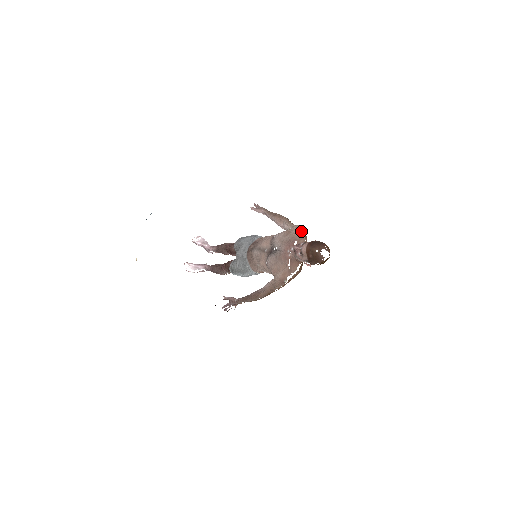
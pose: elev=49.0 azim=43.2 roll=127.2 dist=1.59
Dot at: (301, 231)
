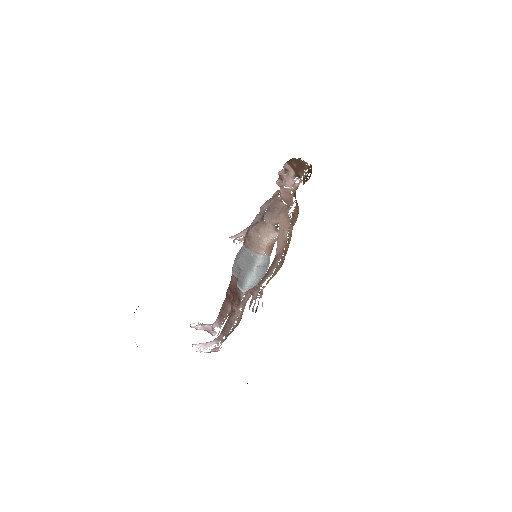
Dot at: occluded
